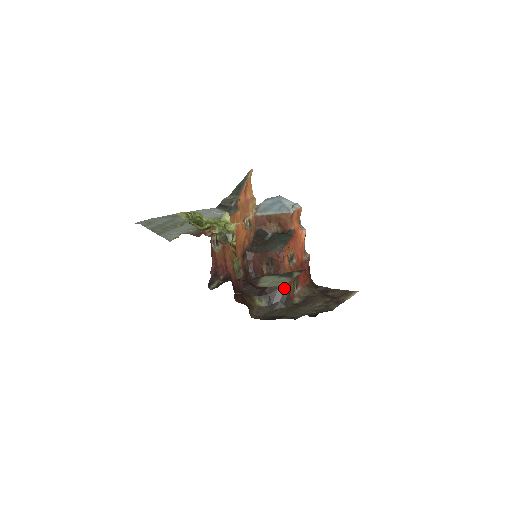
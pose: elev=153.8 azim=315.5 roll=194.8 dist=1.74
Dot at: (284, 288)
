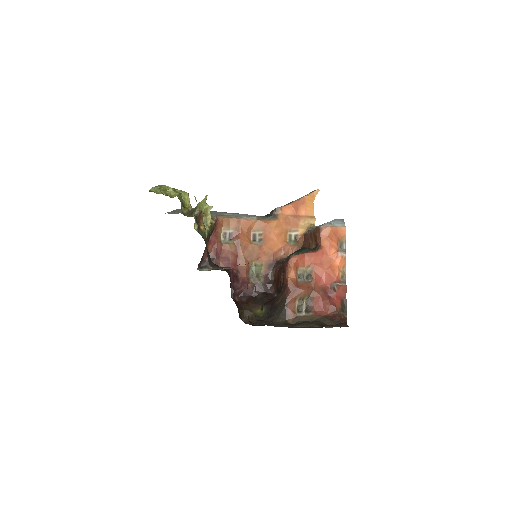
Dot at: (282, 301)
